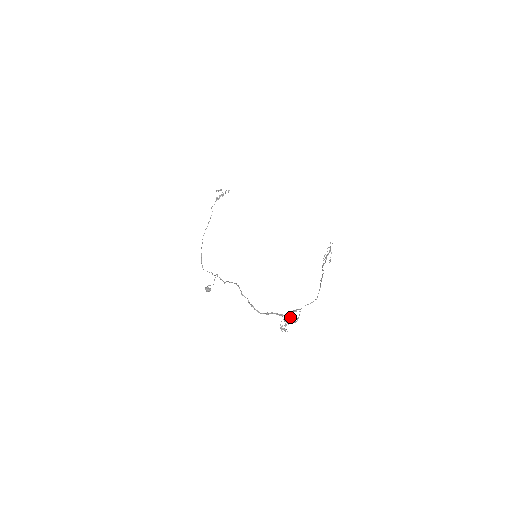
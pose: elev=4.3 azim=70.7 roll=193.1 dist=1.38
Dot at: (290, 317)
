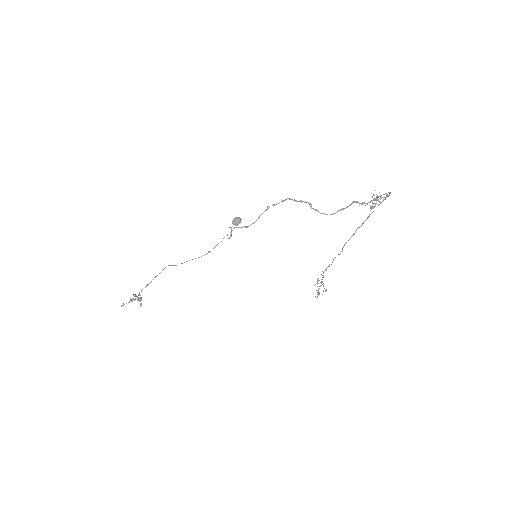
Dot at: (379, 192)
